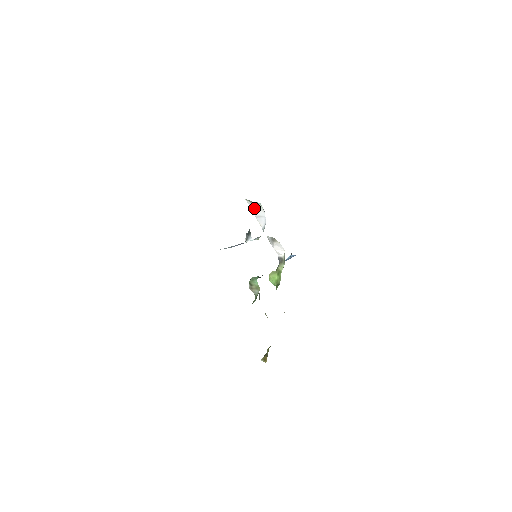
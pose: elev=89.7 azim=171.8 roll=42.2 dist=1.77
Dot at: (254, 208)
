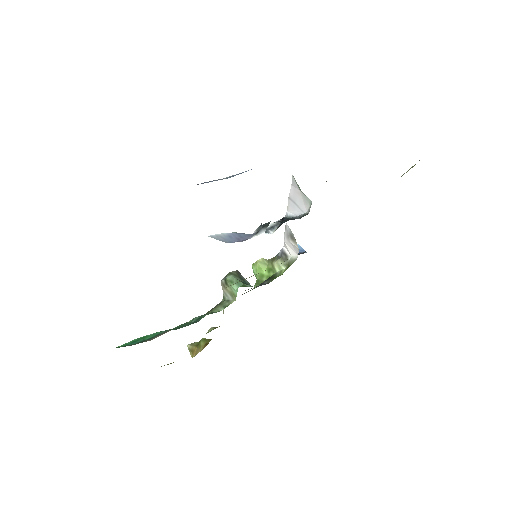
Dot at: (296, 191)
